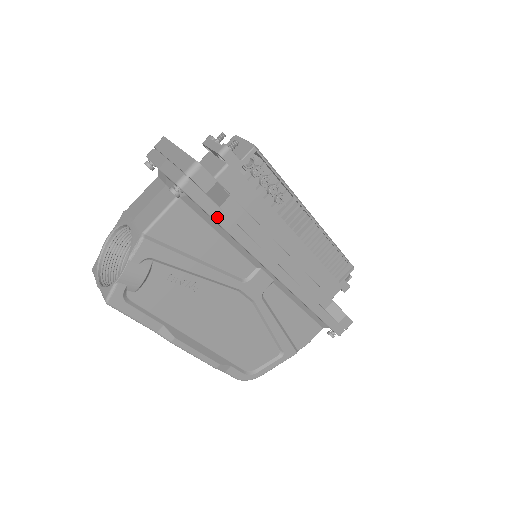
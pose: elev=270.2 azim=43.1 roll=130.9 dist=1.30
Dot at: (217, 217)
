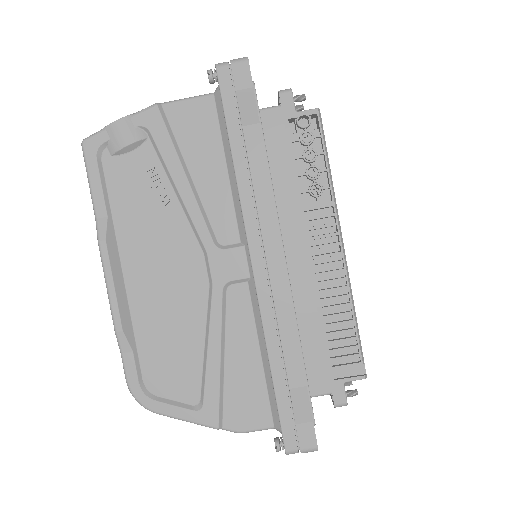
Dot at: (231, 125)
